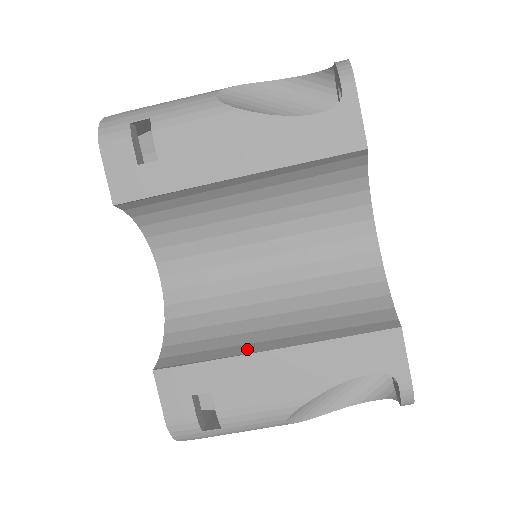
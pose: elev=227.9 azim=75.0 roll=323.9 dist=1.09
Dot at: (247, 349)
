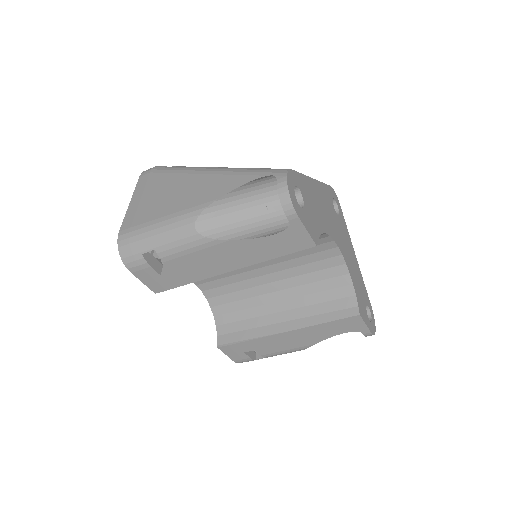
Dot at: (269, 331)
